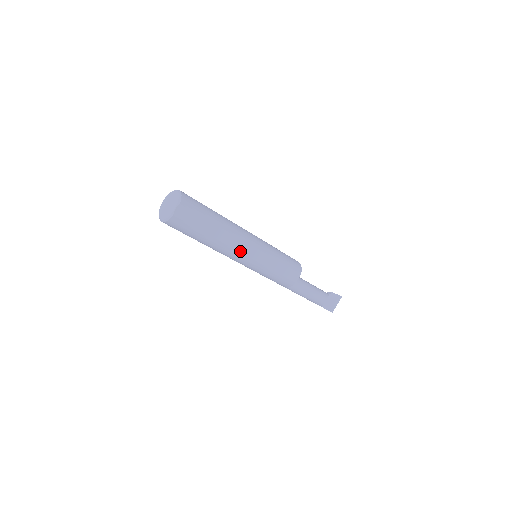
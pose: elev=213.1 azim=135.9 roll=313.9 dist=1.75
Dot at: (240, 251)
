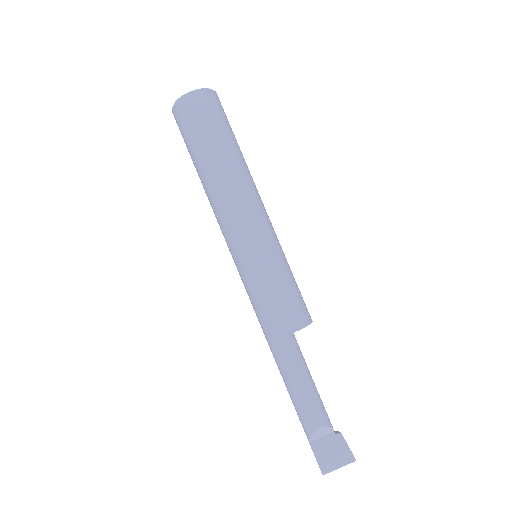
Dot at: (234, 210)
